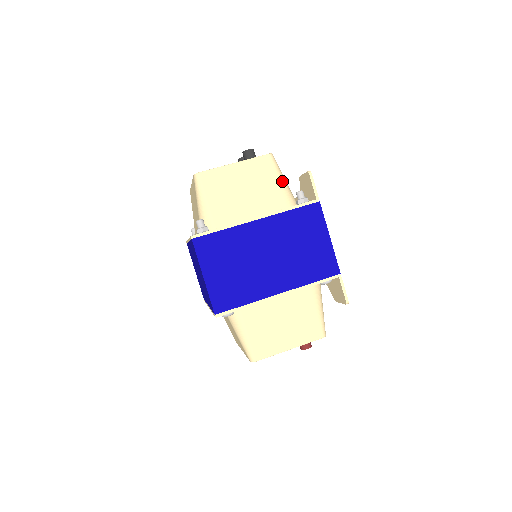
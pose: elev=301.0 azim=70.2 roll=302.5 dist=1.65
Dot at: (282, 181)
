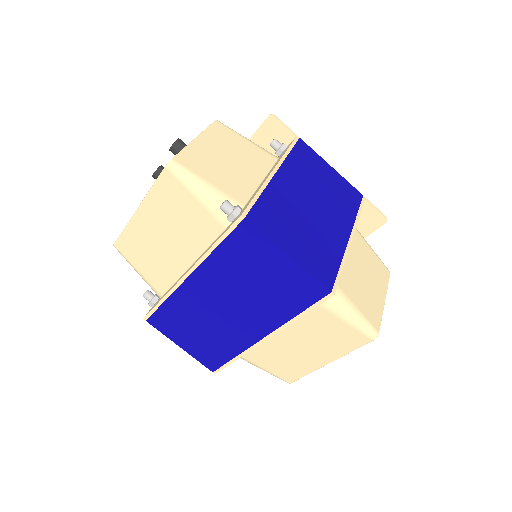
Dot at: (249, 140)
